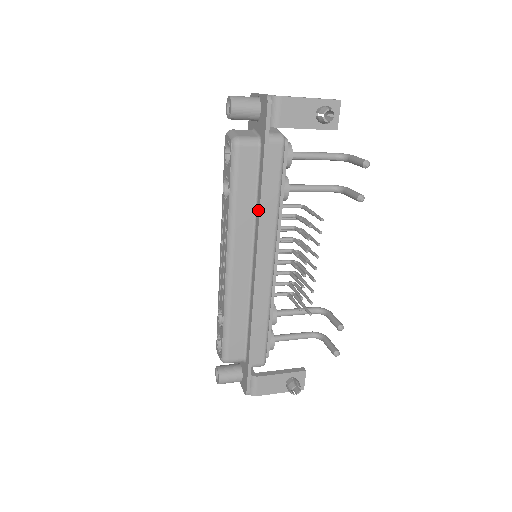
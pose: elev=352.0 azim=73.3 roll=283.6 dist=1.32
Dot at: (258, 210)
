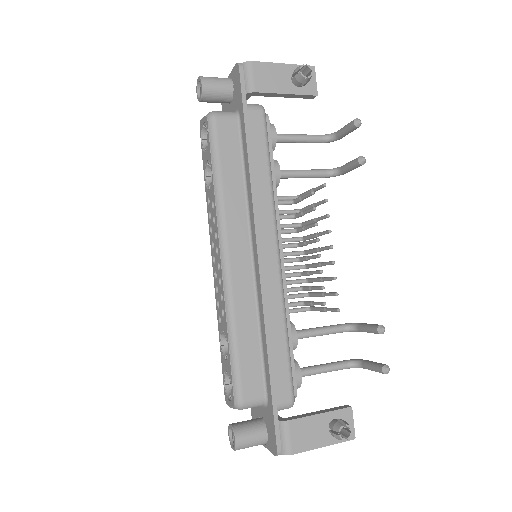
Dot at: (249, 185)
